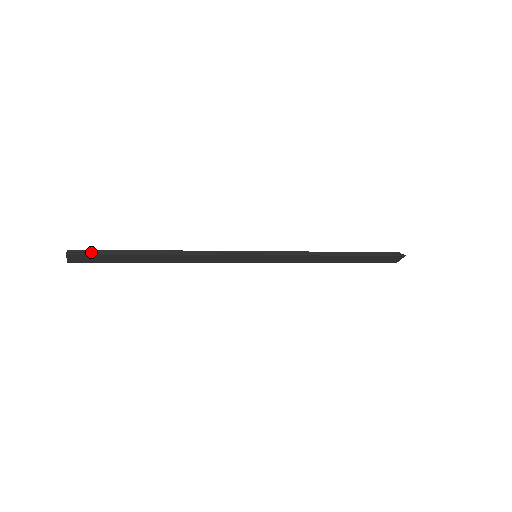
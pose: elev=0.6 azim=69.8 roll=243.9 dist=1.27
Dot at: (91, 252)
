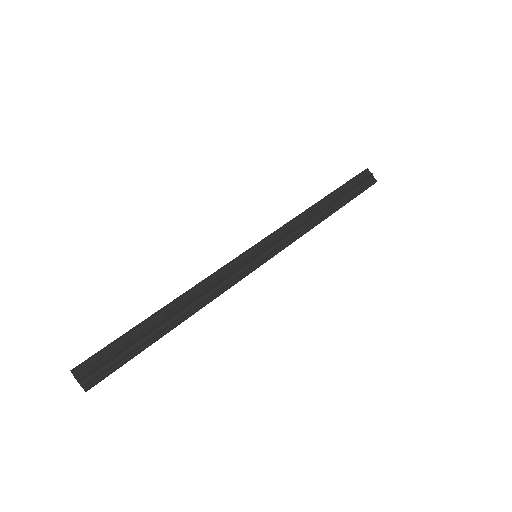
Dot at: (105, 366)
